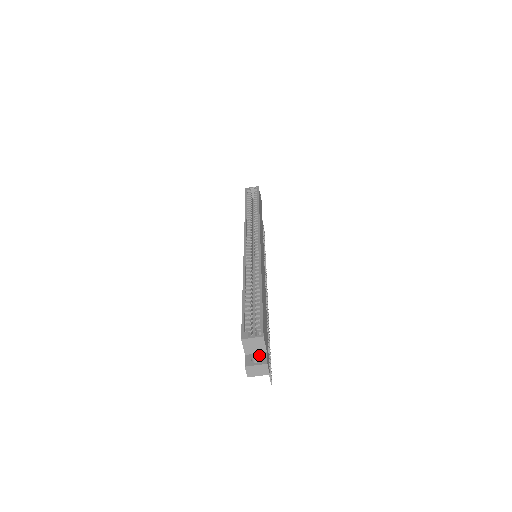
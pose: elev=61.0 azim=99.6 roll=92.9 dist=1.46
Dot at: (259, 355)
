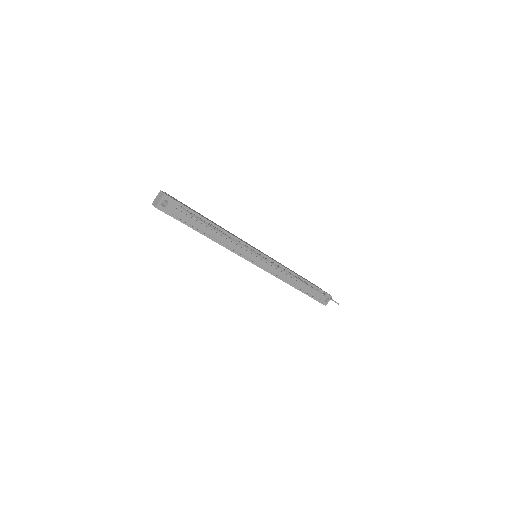
Dot at: (165, 200)
